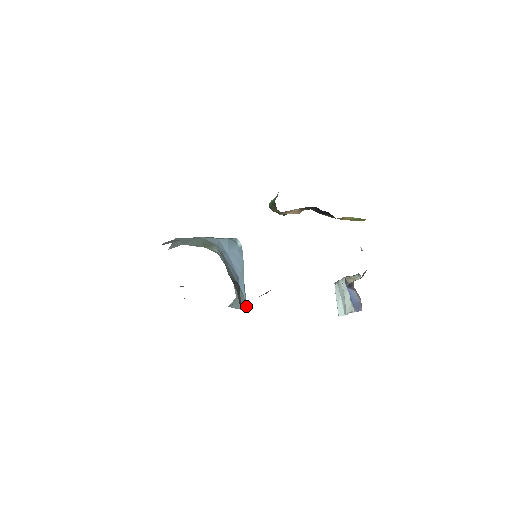
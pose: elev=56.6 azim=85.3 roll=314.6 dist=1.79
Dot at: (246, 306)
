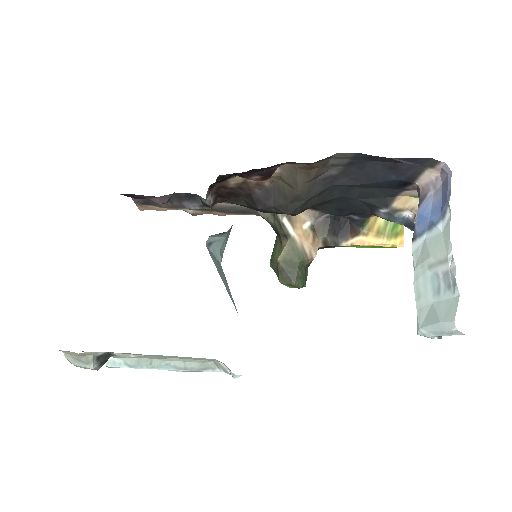
Dot at: occluded
